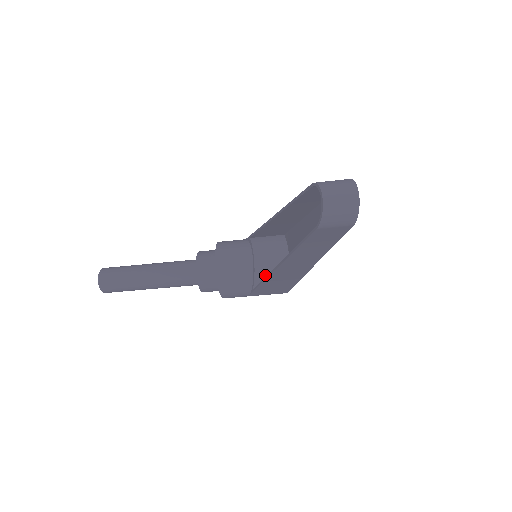
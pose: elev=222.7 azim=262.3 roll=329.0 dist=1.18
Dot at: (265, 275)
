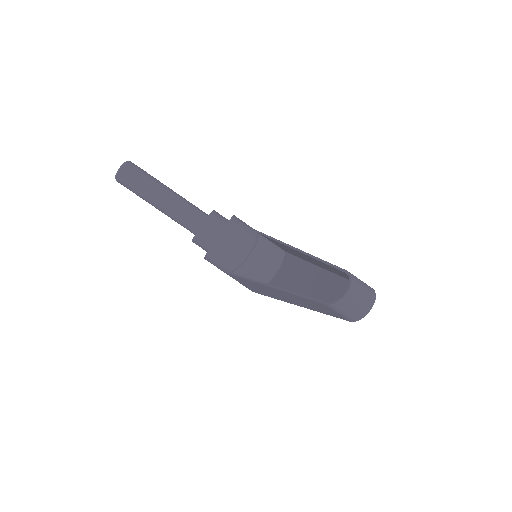
Dot at: (250, 271)
